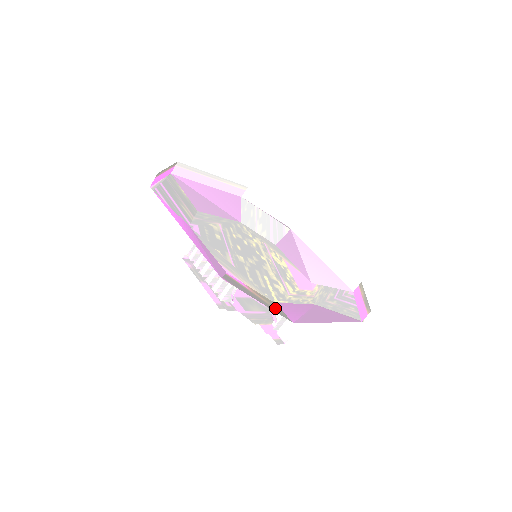
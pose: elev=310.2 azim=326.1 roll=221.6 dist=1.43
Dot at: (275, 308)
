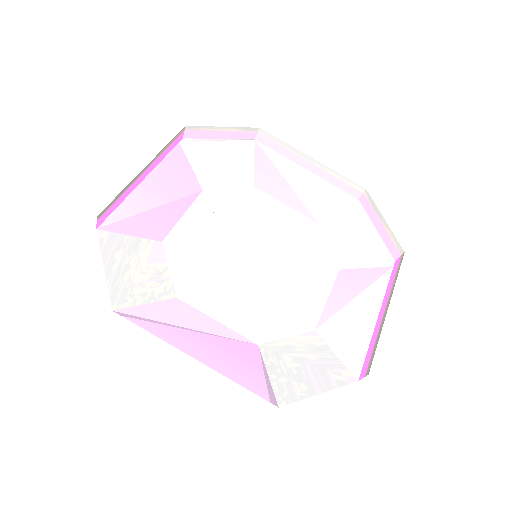
Dot at: (134, 292)
